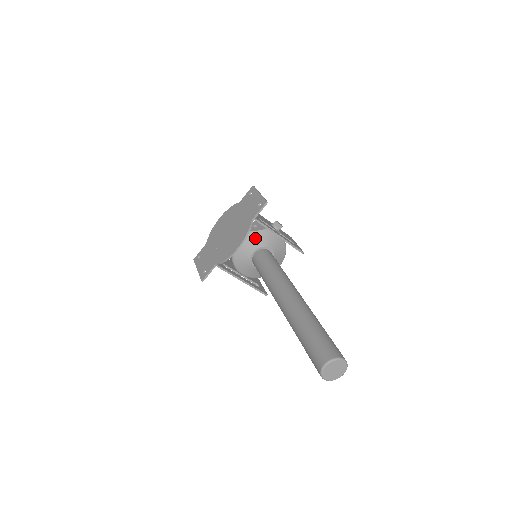
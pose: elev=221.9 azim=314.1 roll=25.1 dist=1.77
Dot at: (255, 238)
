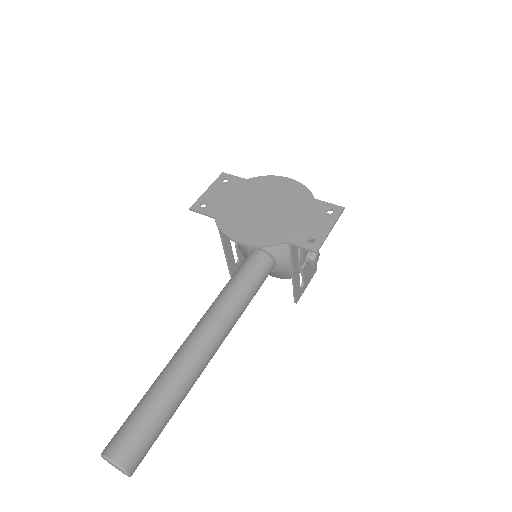
Dot at: occluded
